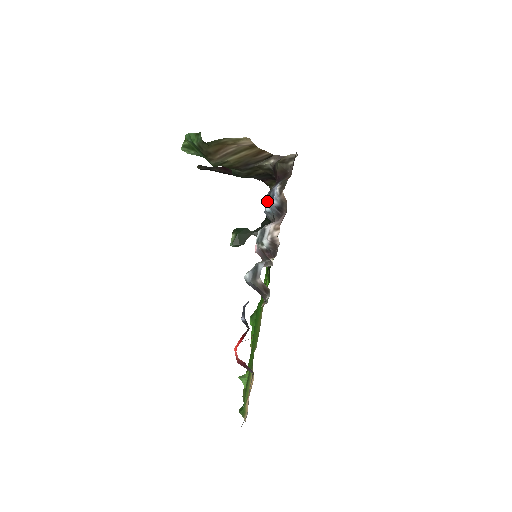
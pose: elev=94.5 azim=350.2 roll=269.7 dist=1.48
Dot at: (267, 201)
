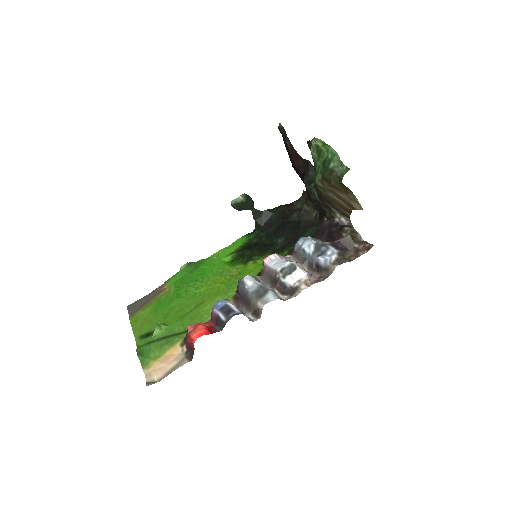
Dot at: (315, 248)
